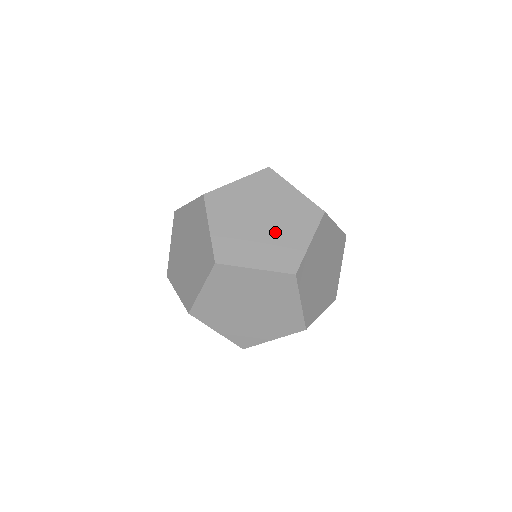
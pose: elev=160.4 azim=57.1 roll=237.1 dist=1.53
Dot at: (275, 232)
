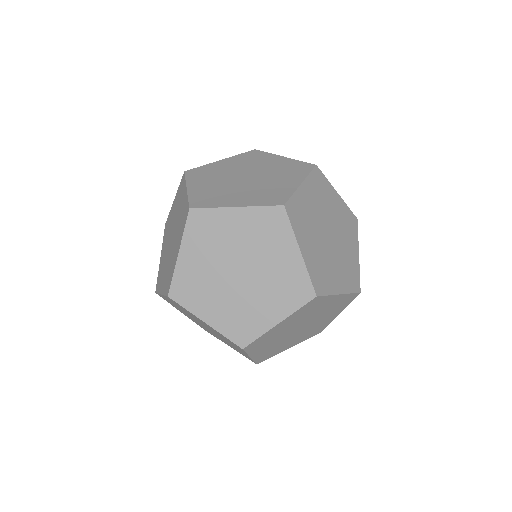
Dot at: (246, 293)
